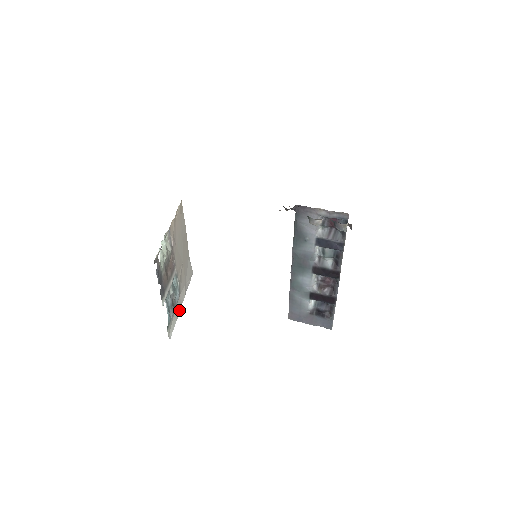
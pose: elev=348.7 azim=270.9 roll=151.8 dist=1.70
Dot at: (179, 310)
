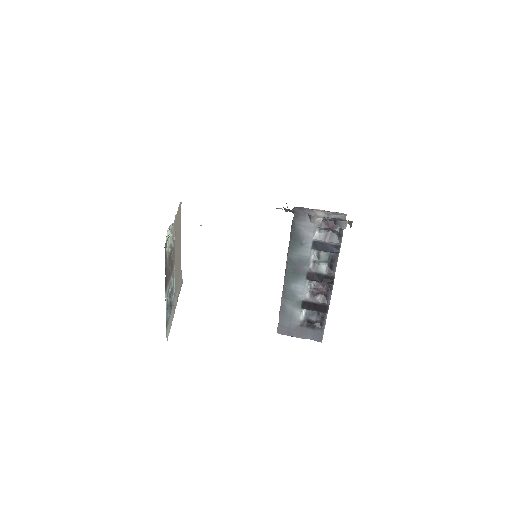
Dot at: (173, 314)
